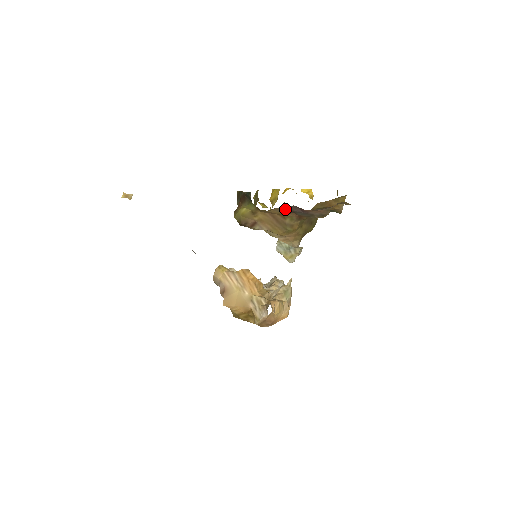
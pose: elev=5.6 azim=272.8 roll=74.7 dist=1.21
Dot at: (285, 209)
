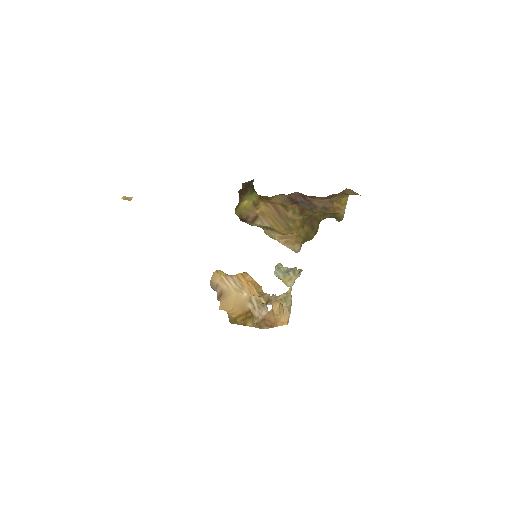
Dot at: (288, 196)
